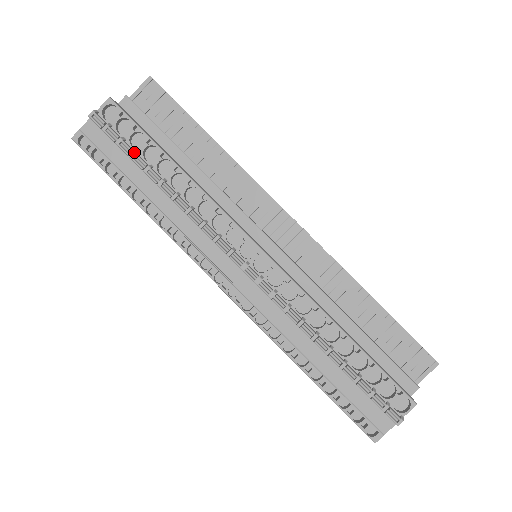
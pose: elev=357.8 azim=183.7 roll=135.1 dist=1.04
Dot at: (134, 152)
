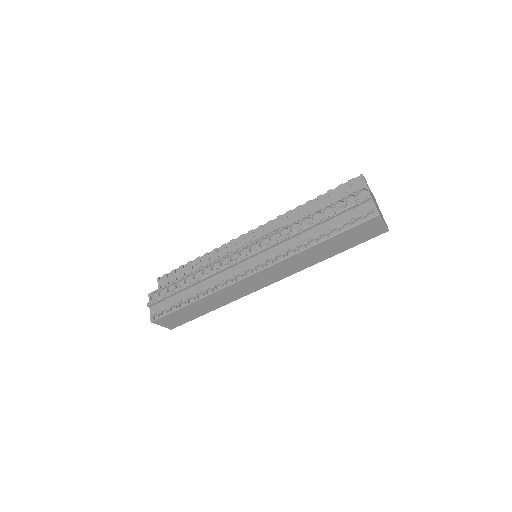
Dot at: (172, 291)
